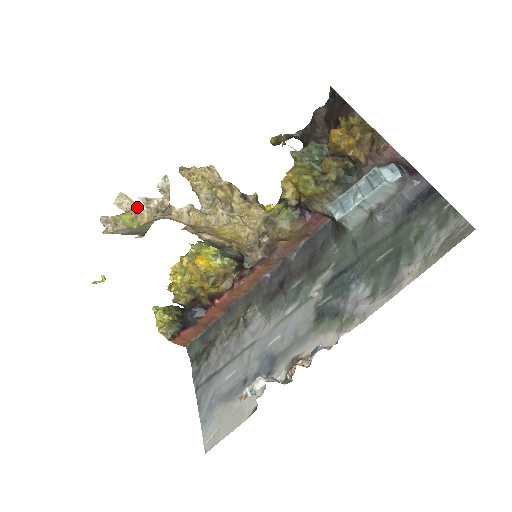
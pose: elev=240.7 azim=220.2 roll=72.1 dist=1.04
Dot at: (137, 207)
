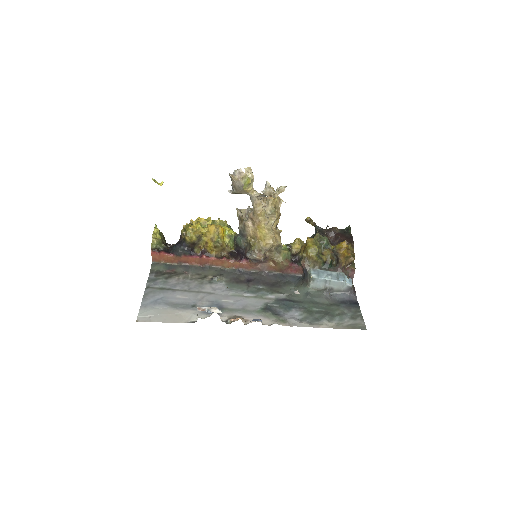
Dot at: (253, 181)
